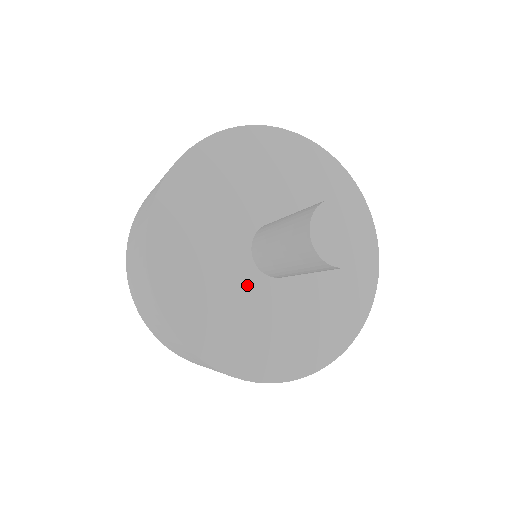
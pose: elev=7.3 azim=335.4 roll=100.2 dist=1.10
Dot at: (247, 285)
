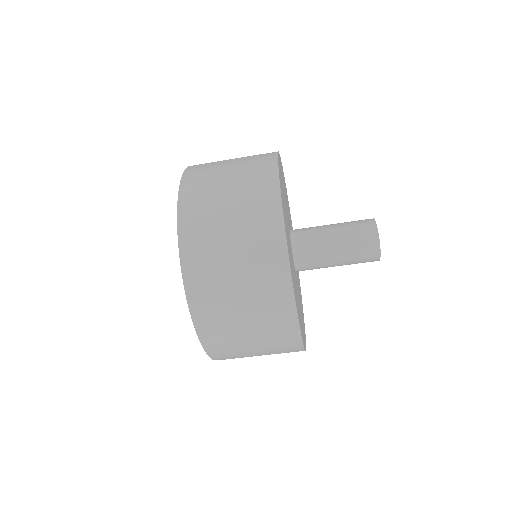
Dot at: (294, 271)
